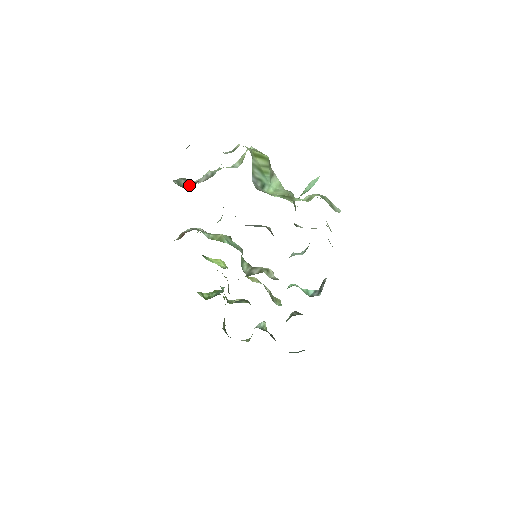
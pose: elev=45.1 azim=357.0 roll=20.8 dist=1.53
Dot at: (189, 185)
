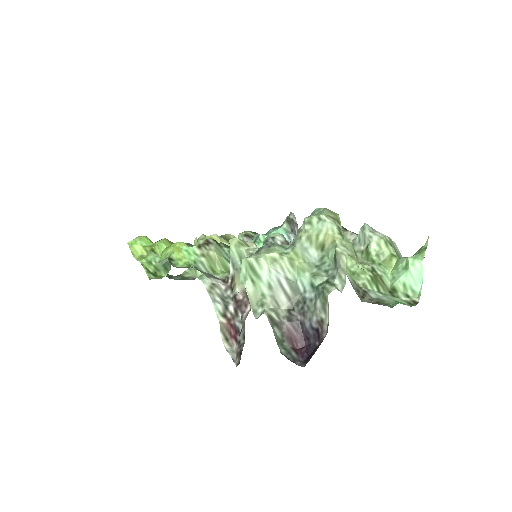
Dot at: (289, 335)
